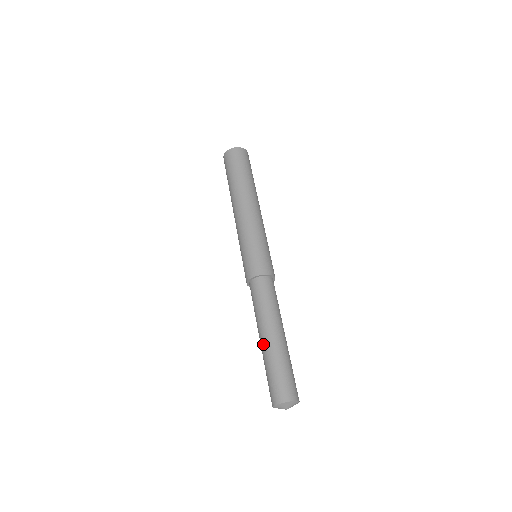
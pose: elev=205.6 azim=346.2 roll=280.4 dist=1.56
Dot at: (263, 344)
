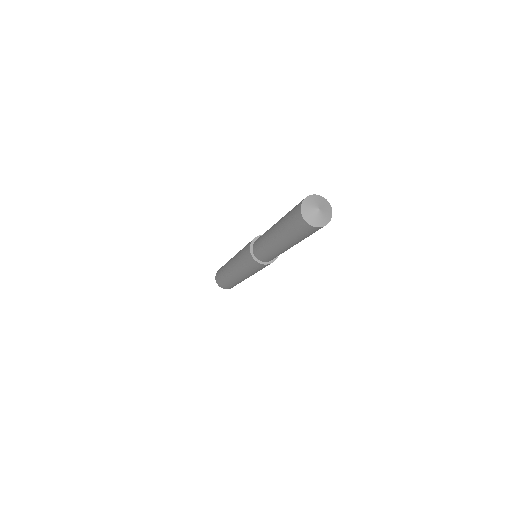
Dot at: (275, 234)
